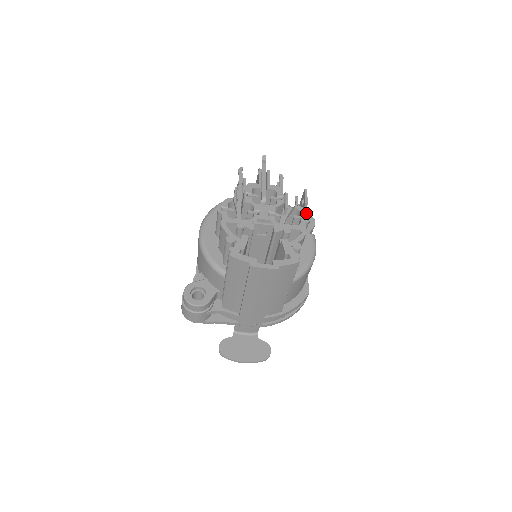
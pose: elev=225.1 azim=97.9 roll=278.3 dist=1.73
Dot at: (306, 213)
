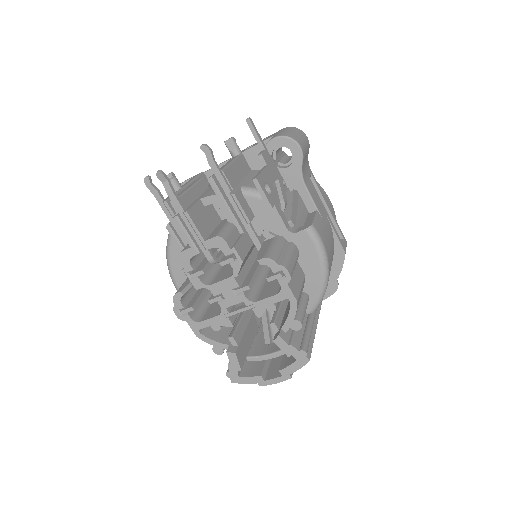
Dot at: (279, 266)
